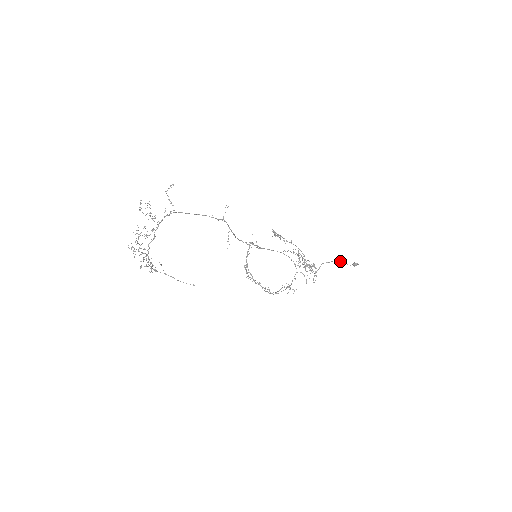
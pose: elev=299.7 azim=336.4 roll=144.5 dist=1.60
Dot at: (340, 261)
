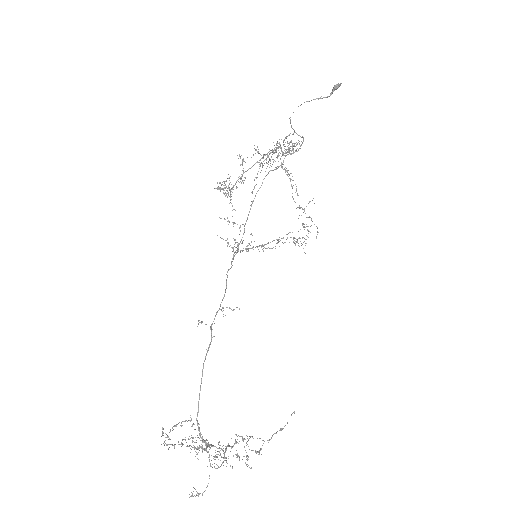
Dot at: occluded
